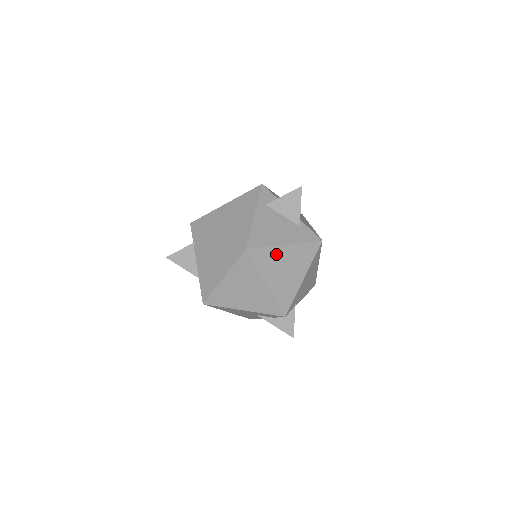
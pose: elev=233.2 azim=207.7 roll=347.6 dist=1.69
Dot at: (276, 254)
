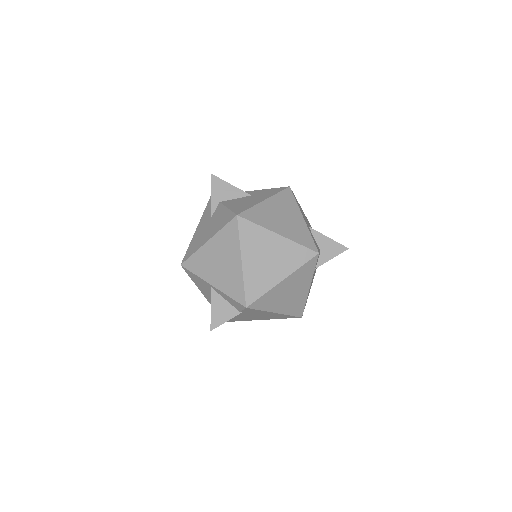
Dot at: occluded
